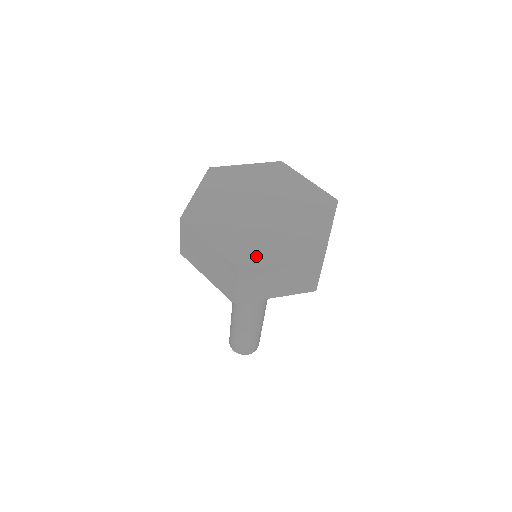
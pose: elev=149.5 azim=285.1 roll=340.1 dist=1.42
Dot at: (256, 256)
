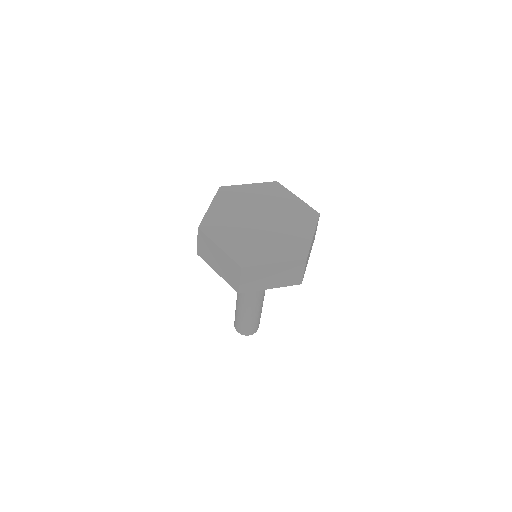
Dot at: (255, 258)
